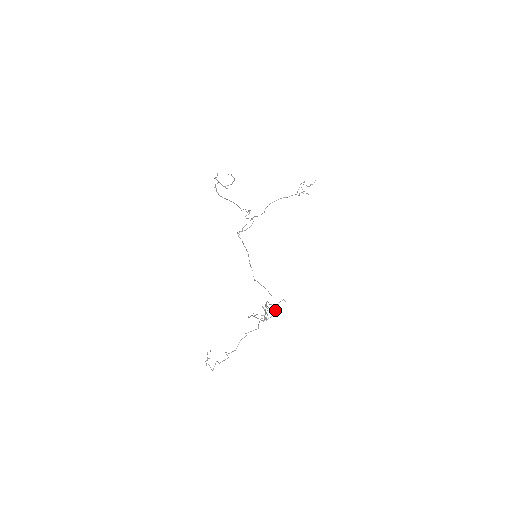
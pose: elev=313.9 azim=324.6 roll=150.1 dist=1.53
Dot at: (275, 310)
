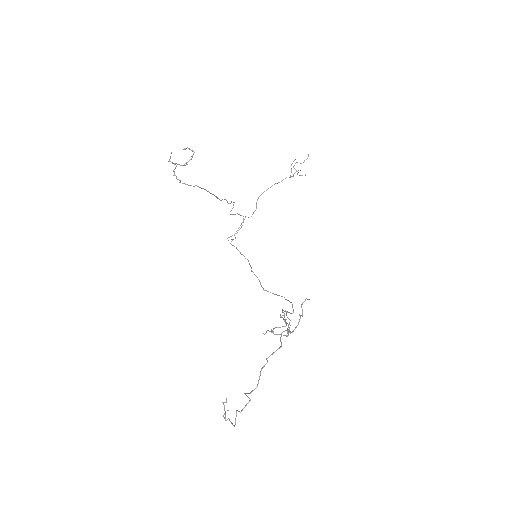
Dot at: occluded
